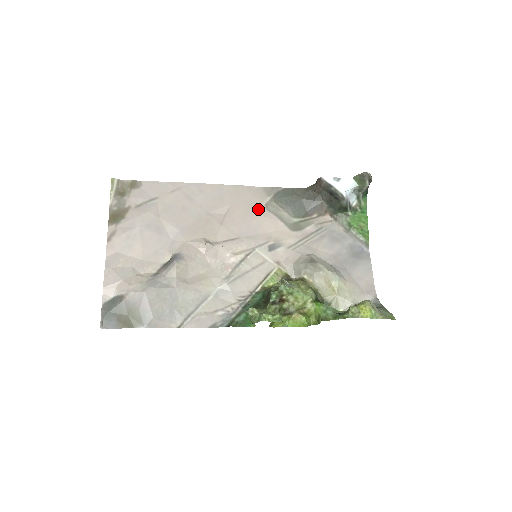
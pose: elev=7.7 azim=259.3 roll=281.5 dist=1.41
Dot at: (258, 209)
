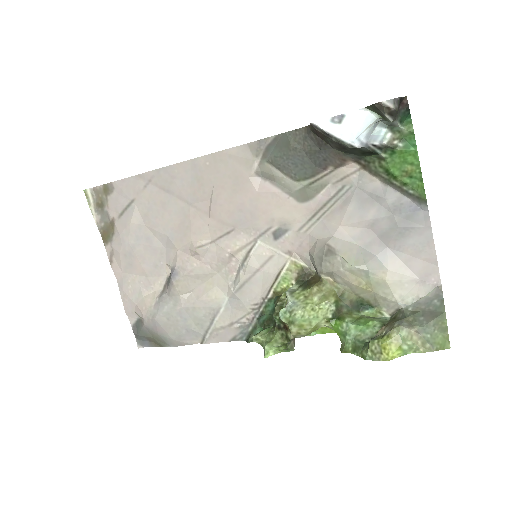
Dot at: (247, 182)
